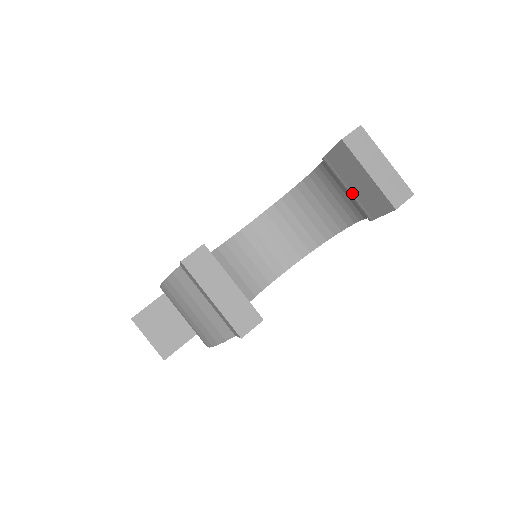
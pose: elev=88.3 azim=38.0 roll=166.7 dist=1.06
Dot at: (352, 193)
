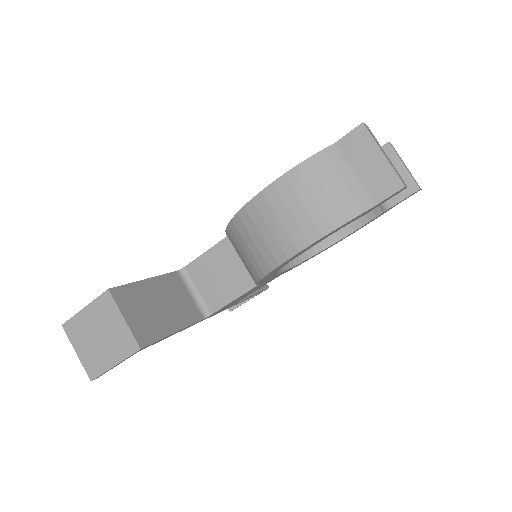
Dot at: occluded
